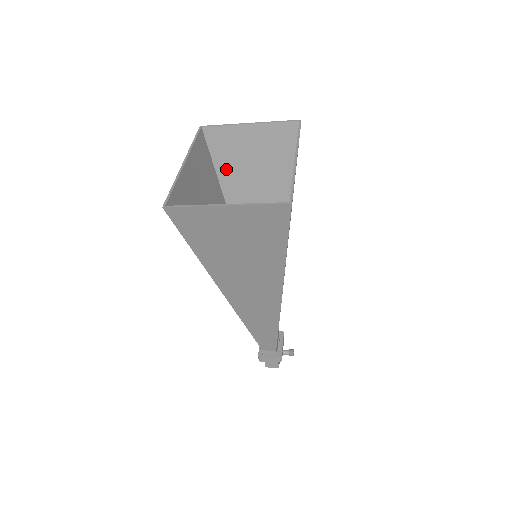
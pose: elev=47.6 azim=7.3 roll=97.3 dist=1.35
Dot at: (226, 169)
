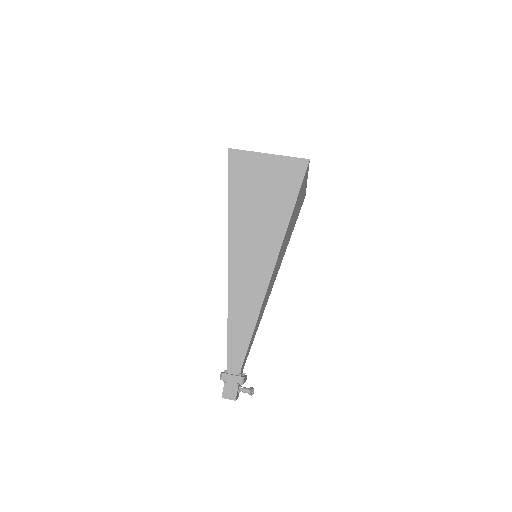
Dot at: occluded
